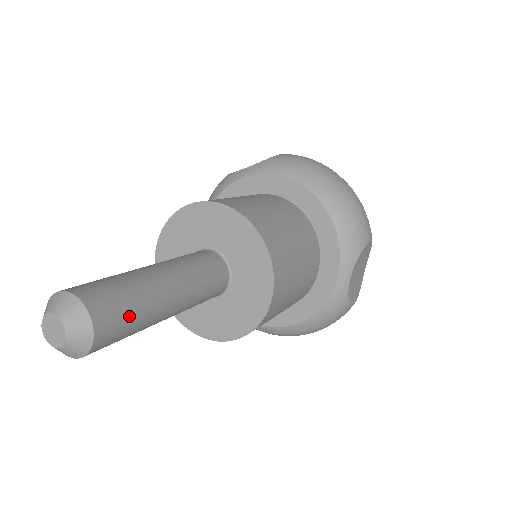
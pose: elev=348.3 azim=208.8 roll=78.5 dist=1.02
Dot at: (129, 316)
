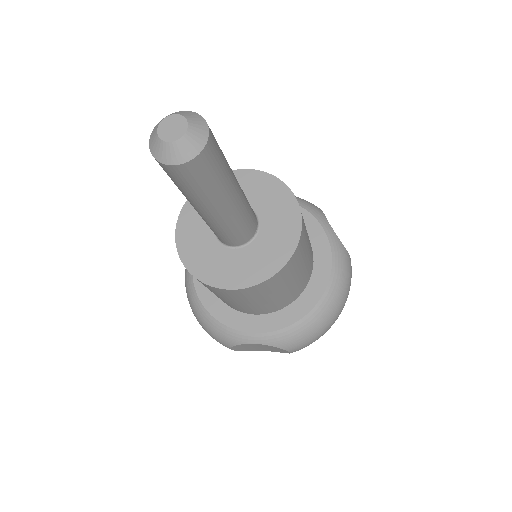
Dot at: occluded
